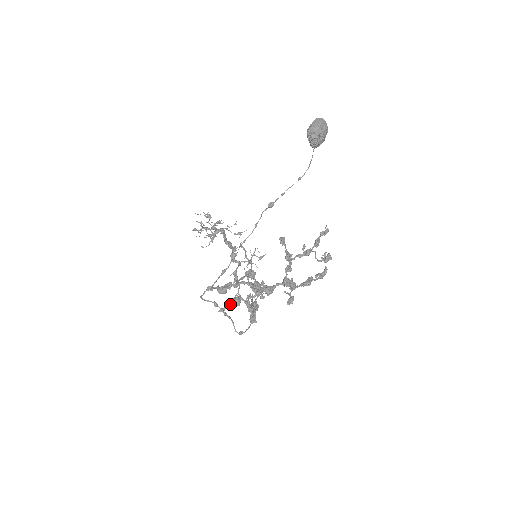
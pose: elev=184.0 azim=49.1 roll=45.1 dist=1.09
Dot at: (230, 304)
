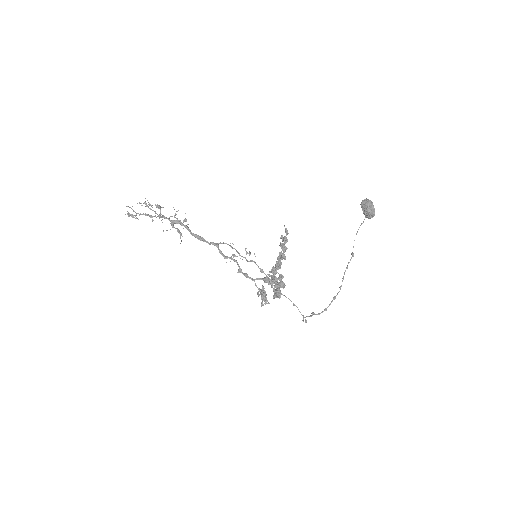
Dot at: (264, 299)
